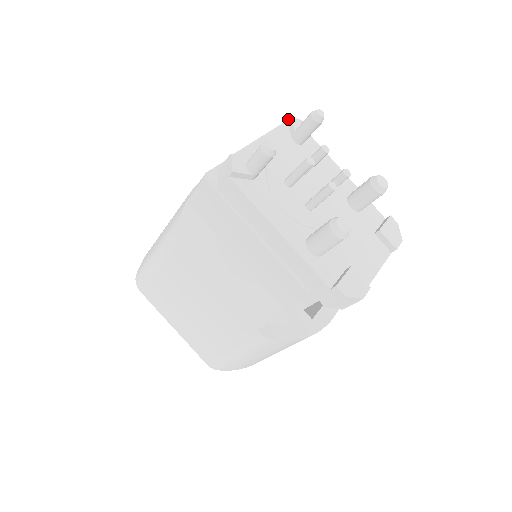
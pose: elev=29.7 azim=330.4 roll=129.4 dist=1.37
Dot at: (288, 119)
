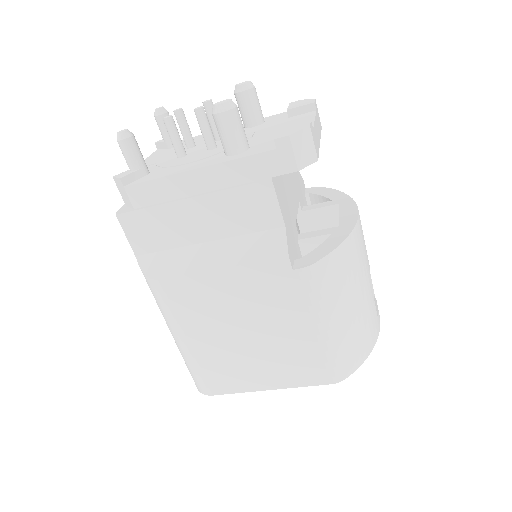
Dot at: (156, 147)
